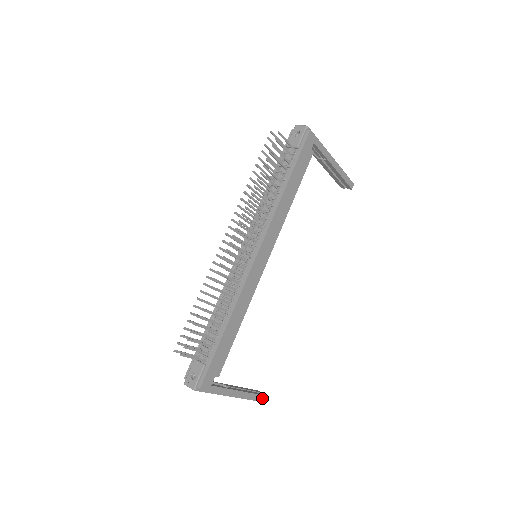
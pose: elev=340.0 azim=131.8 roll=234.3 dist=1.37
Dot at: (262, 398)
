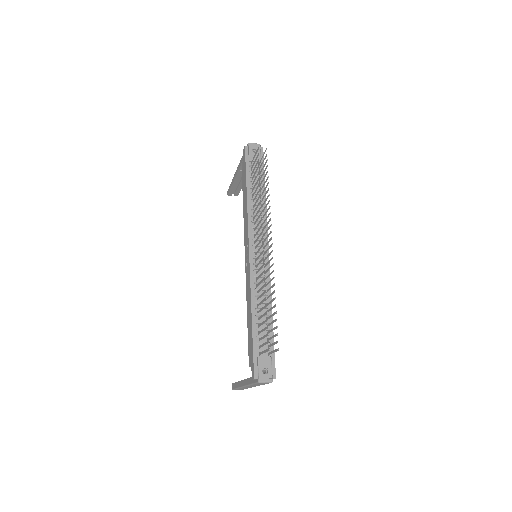
Dot at: occluded
